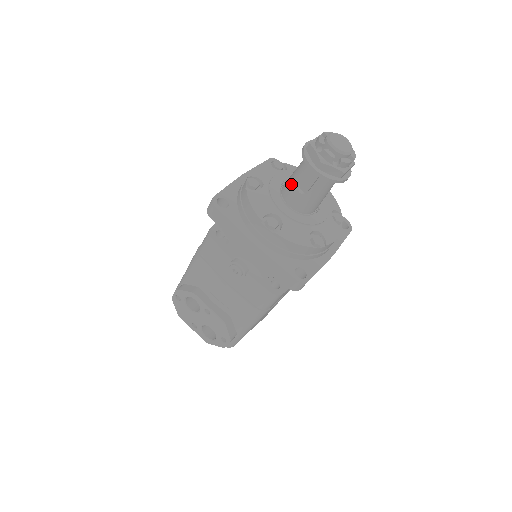
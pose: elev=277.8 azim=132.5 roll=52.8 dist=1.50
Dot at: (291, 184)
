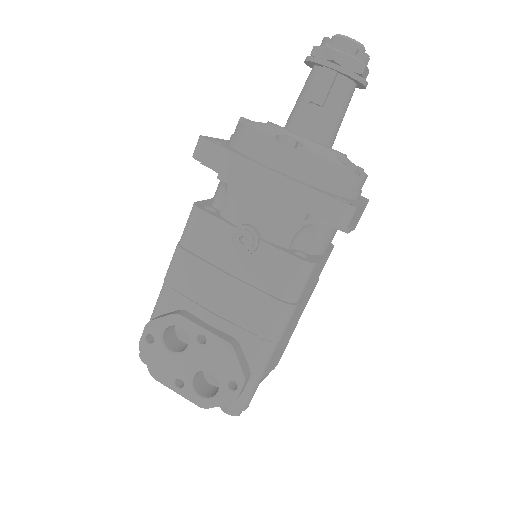
Dot at: (298, 108)
